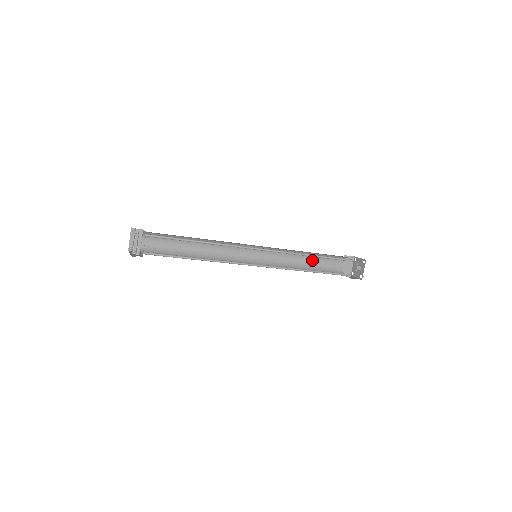
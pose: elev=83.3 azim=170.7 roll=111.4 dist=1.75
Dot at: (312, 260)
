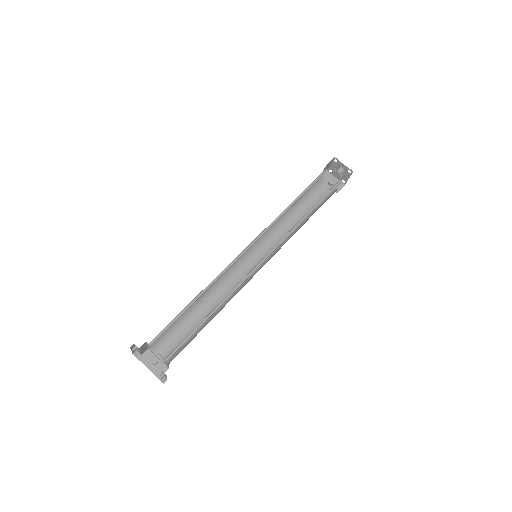
Dot at: occluded
